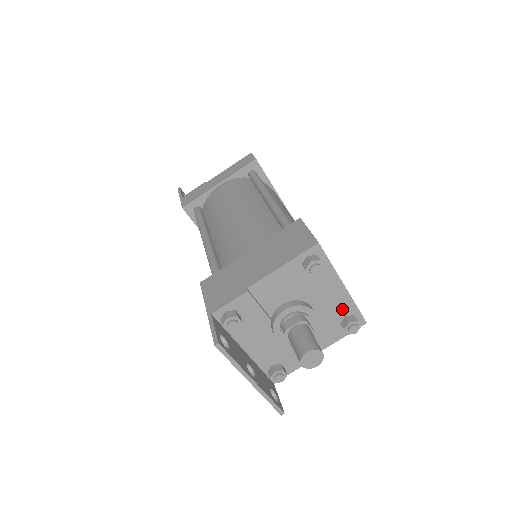
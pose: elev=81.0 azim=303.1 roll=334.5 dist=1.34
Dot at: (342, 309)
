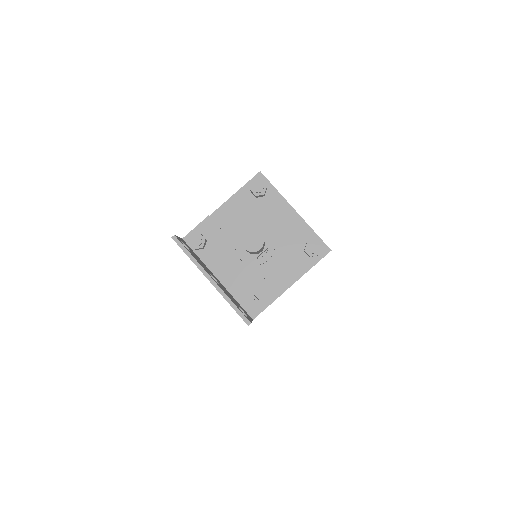
Dot at: (301, 235)
